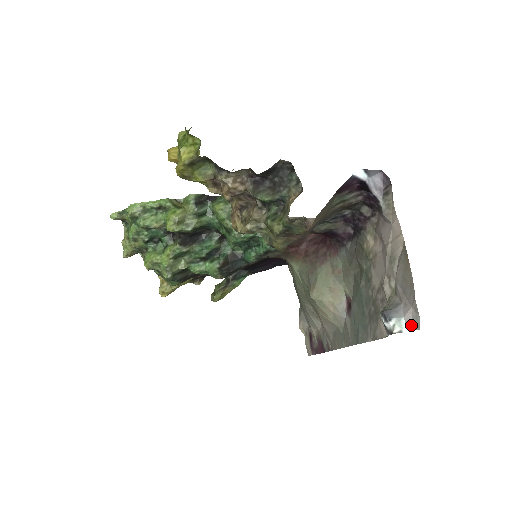
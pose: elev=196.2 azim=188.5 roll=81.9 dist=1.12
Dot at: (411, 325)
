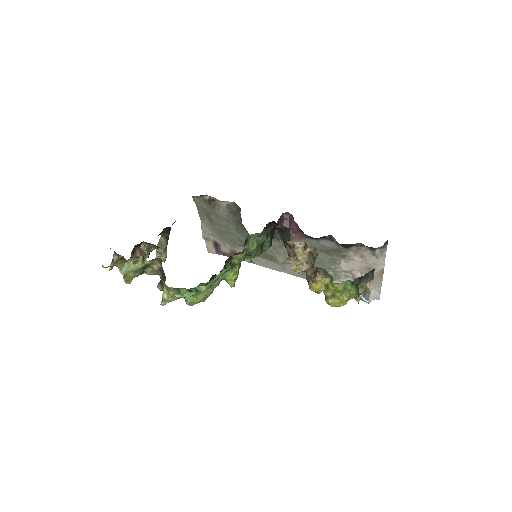
Dot at: (375, 298)
